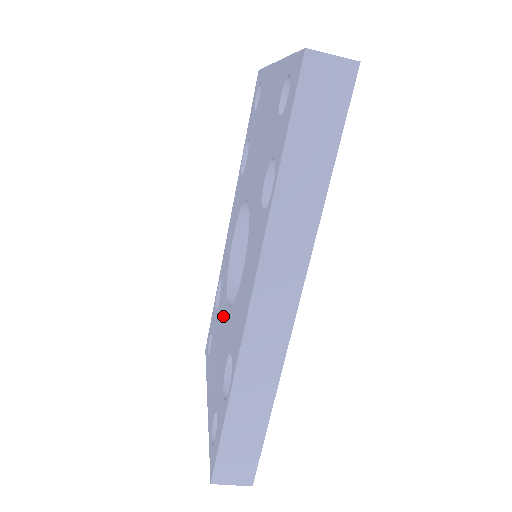
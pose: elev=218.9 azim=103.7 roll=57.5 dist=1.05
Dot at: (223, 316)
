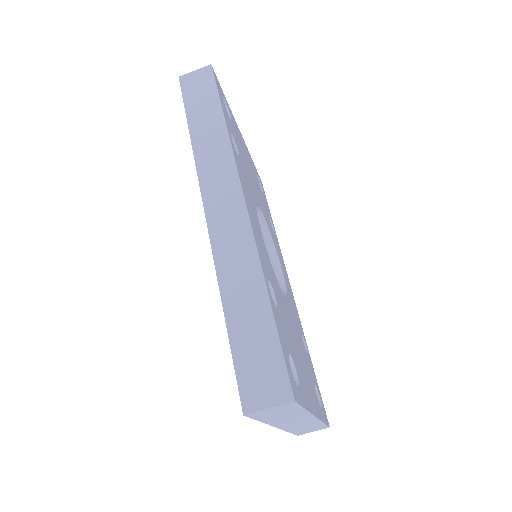
Dot at: occluded
